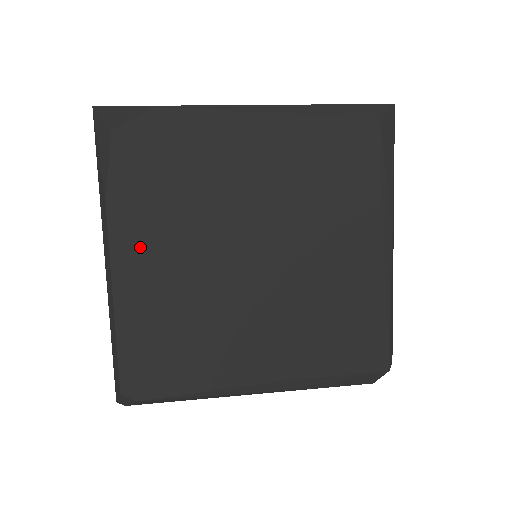
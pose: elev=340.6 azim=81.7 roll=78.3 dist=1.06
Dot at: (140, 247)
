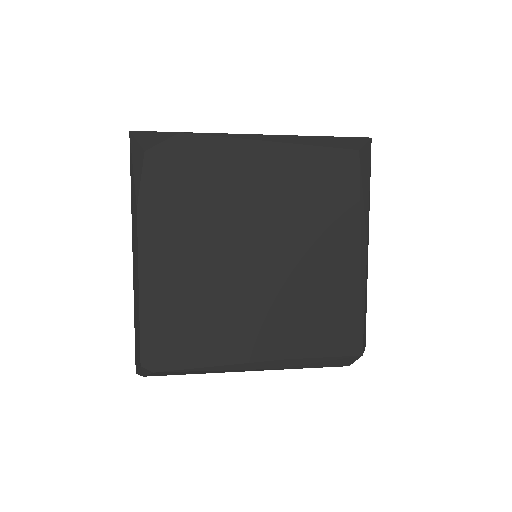
Dot at: (163, 245)
